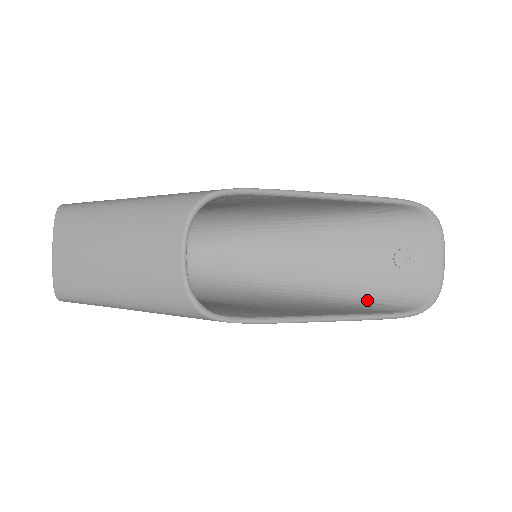
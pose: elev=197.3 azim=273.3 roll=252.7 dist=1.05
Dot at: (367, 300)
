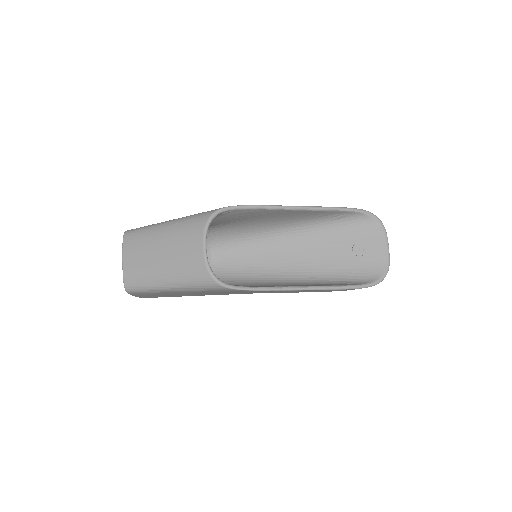
Dot at: (336, 280)
